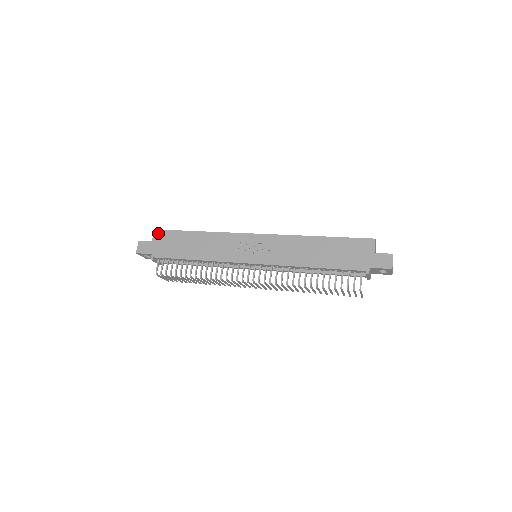
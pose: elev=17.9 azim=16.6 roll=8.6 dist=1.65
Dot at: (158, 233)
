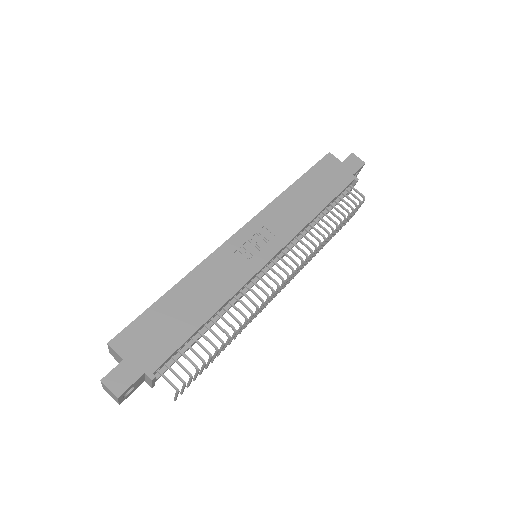
Dot at: (119, 341)
